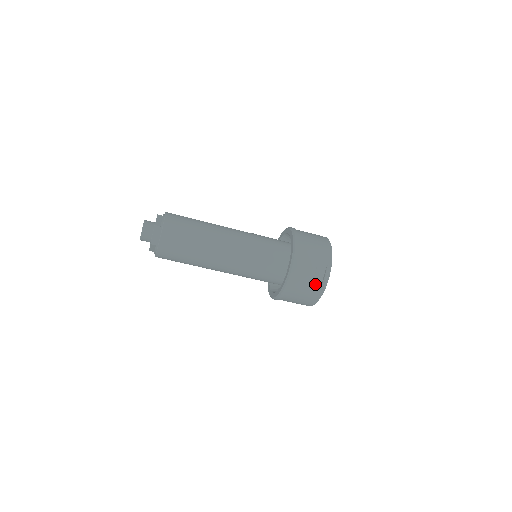
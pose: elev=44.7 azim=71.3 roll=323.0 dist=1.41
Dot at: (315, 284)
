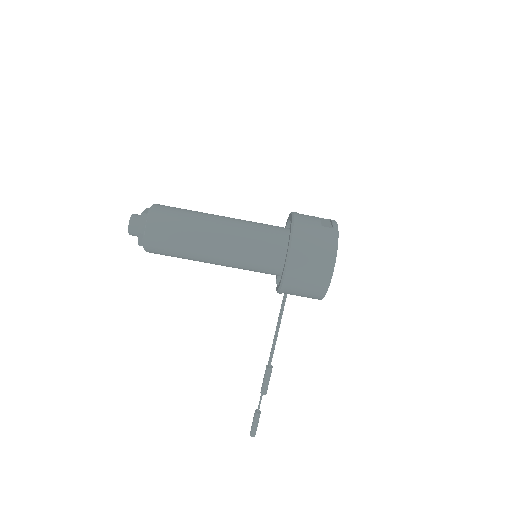
Dot at: (325, 225)
